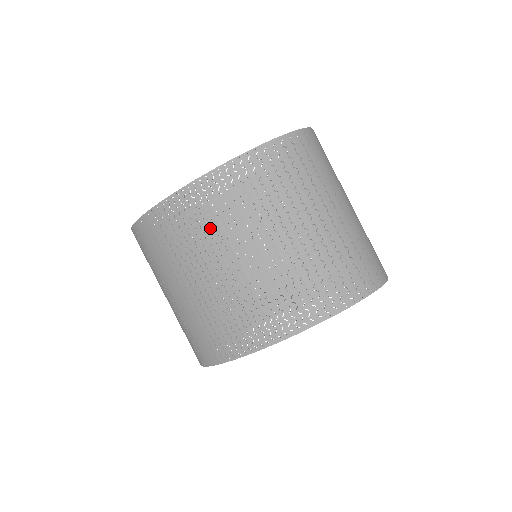
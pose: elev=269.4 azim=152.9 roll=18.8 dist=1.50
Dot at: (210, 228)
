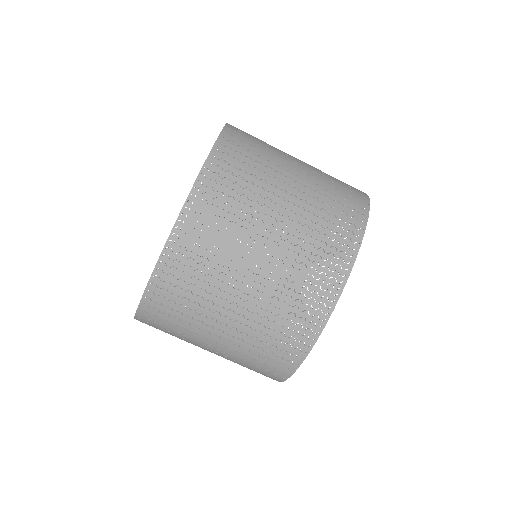
Dot at: occluded
